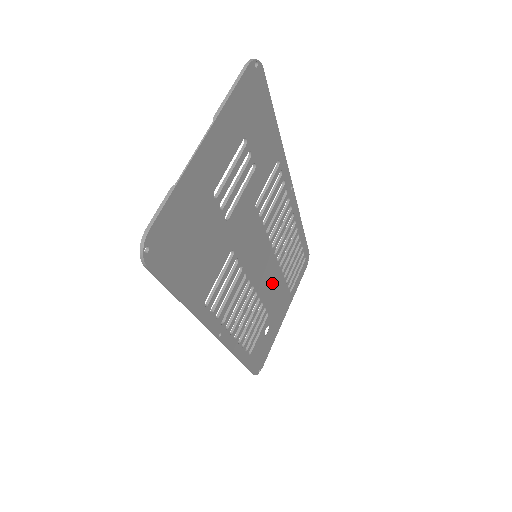
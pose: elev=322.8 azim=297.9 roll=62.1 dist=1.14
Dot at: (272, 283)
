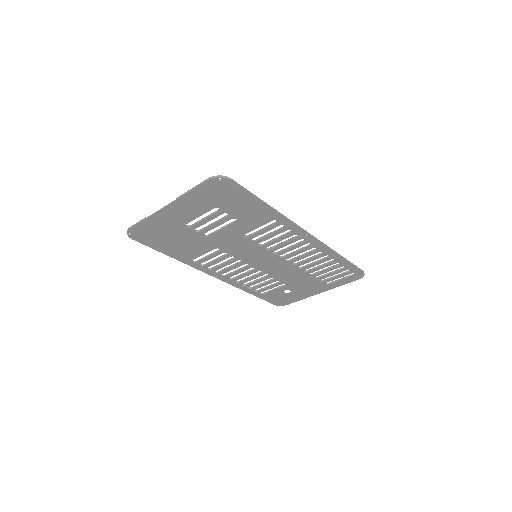
Dot at: (288, 273)
